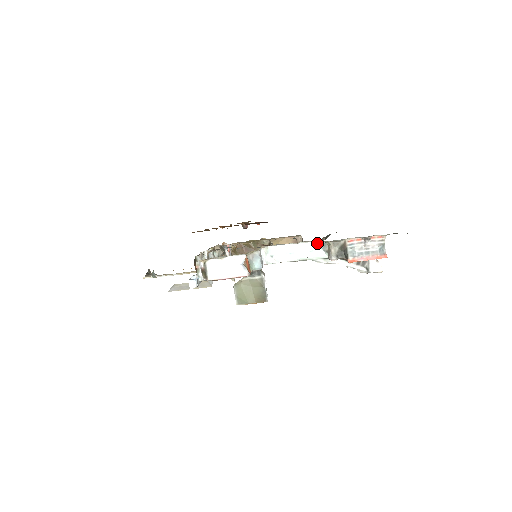
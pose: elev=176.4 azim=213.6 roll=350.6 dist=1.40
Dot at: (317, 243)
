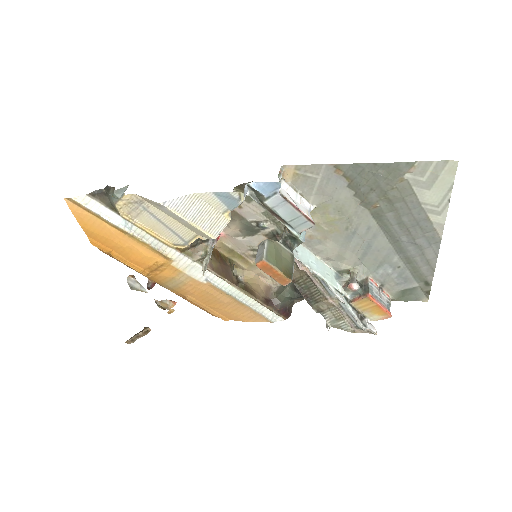
Dot at: (333, 272)
